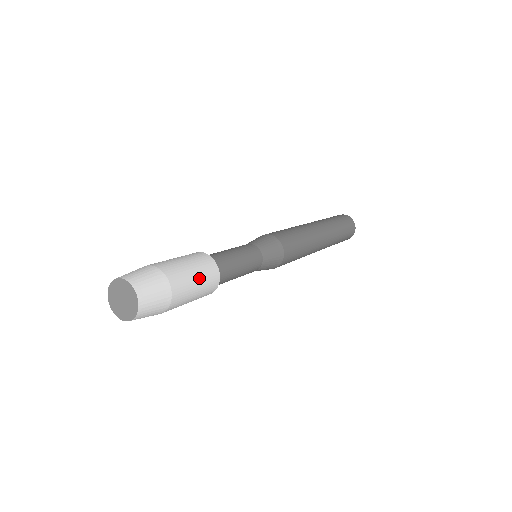
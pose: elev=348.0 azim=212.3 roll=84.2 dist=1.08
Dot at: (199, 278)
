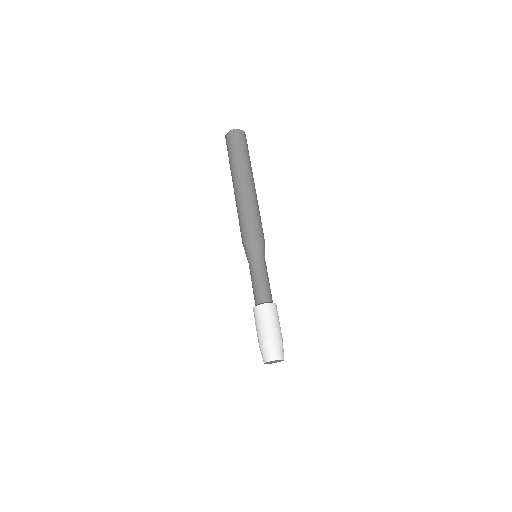
Dot at: (278, 320)
